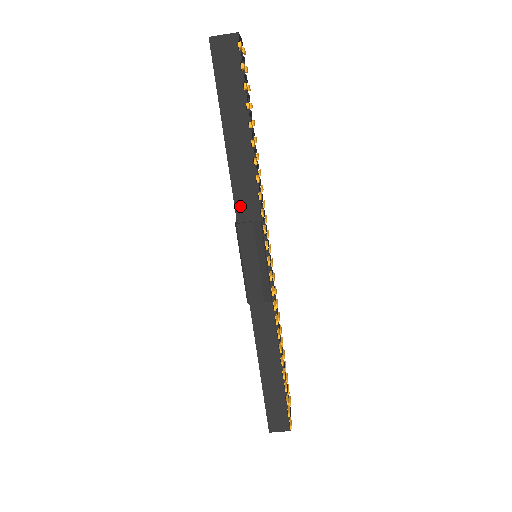
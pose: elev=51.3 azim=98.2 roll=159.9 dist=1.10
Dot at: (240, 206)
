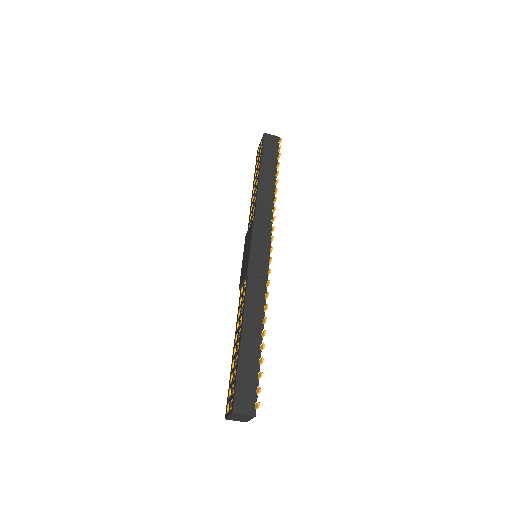
Dot at: (259, 211)
